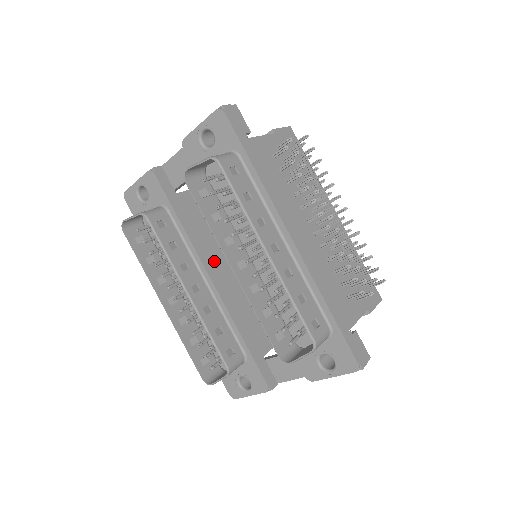
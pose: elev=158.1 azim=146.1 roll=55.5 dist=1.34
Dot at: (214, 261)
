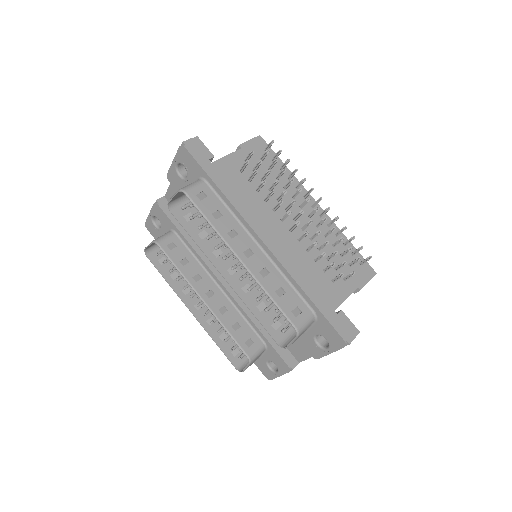
Dot at: occluded
